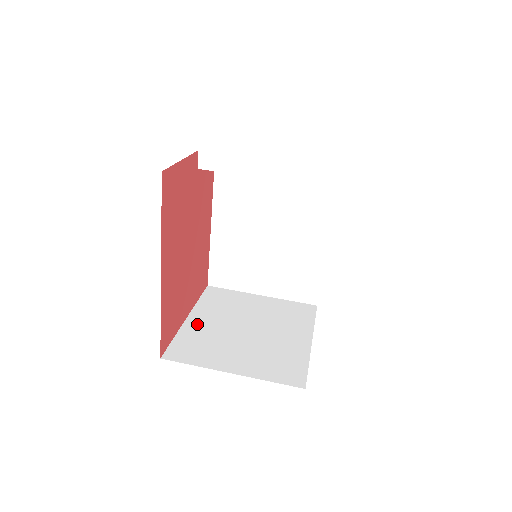
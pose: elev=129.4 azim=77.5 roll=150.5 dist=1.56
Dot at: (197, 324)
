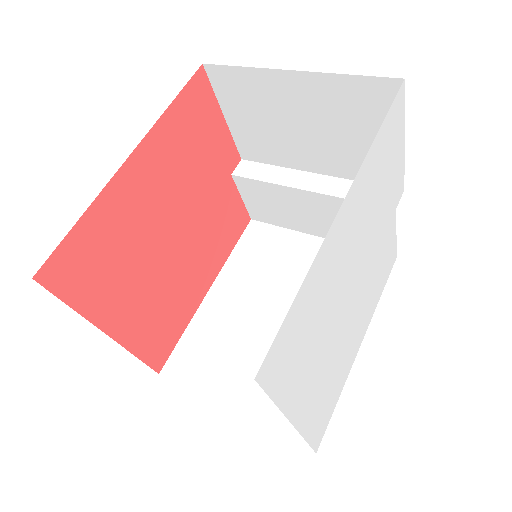
Dot at: occluded
